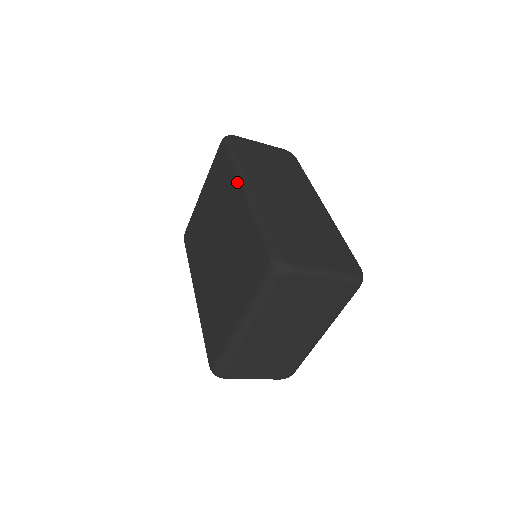
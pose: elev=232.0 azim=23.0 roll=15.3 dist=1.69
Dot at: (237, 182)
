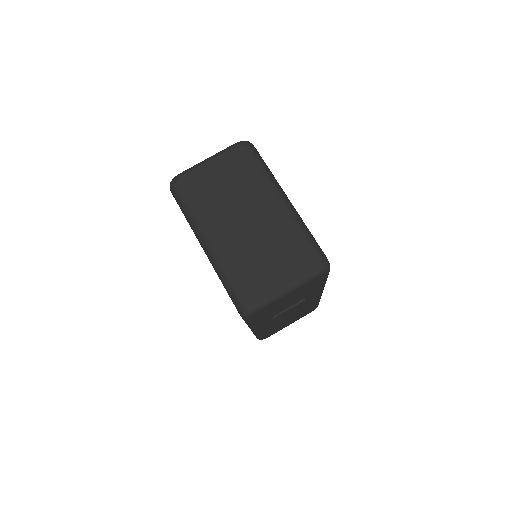
Dot at: occluded
